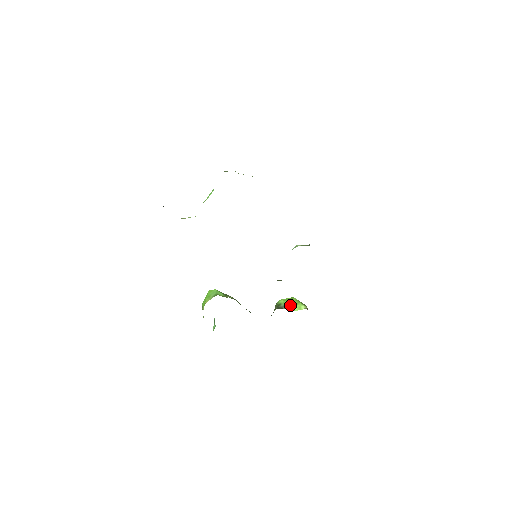
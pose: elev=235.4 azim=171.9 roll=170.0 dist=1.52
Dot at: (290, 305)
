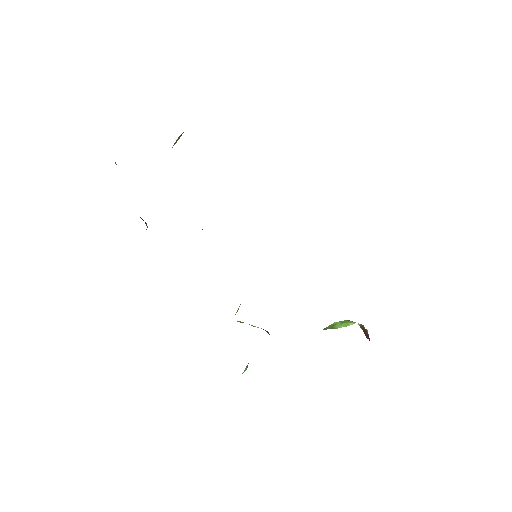
Dot at: (334, 324)
